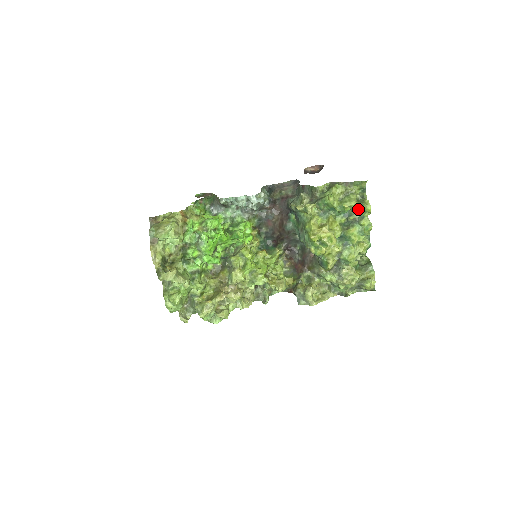
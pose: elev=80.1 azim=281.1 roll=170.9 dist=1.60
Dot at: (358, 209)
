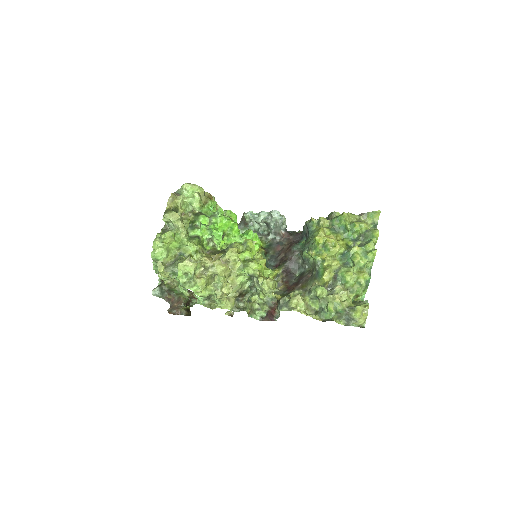
Dot at: (367, 234)
